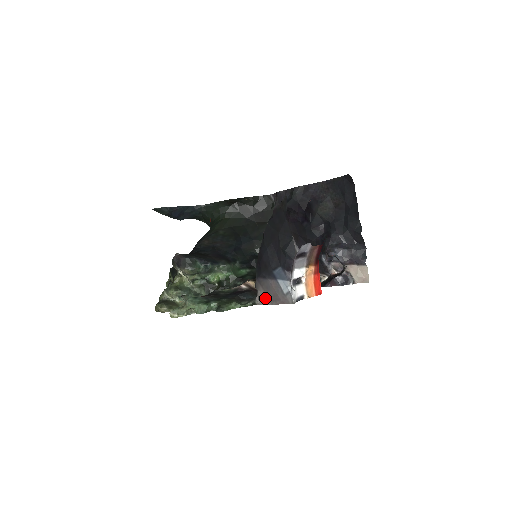
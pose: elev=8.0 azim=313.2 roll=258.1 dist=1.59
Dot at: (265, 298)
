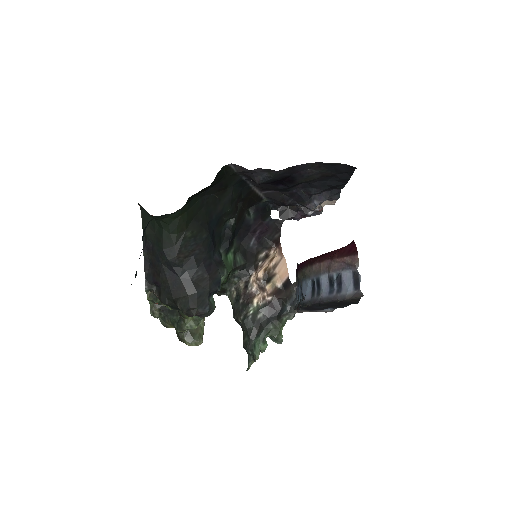
Dot at: occluded
